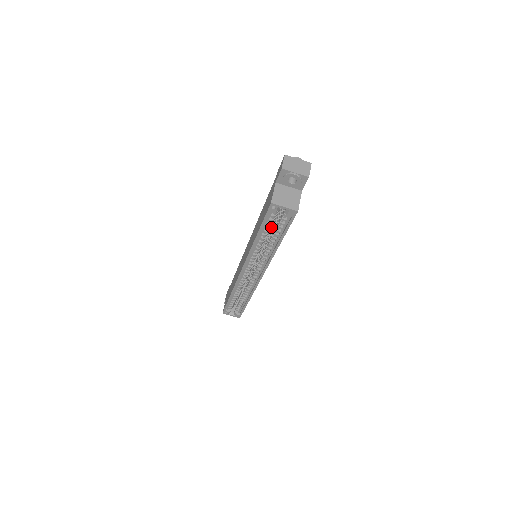
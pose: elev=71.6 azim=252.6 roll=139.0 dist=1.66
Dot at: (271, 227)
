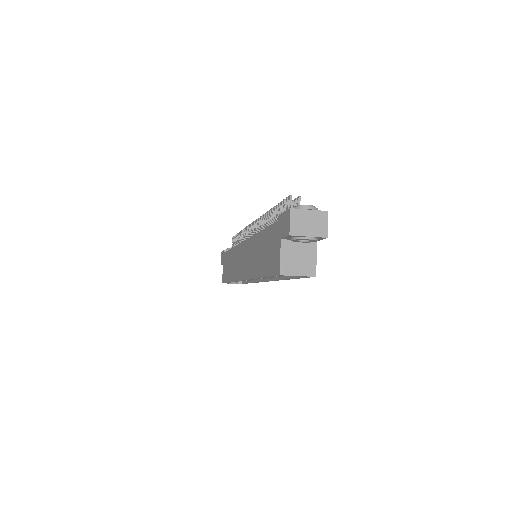
Dot at: occluded
